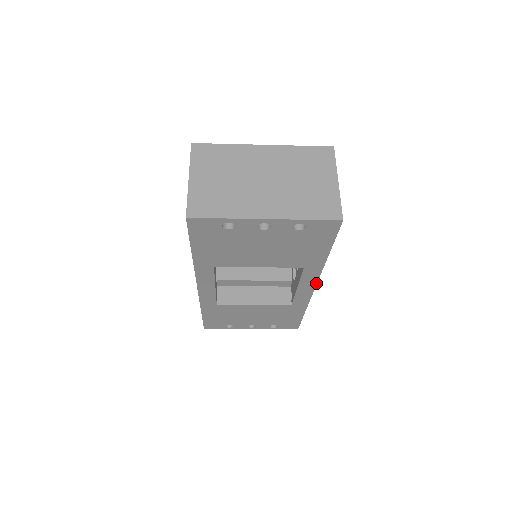
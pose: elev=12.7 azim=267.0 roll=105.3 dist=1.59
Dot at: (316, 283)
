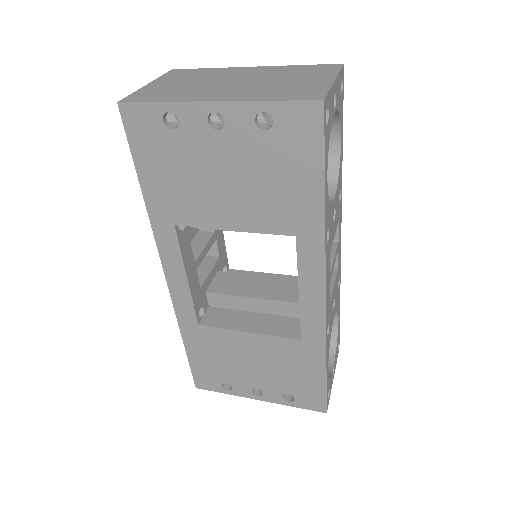
Dot at: (324, 281)
